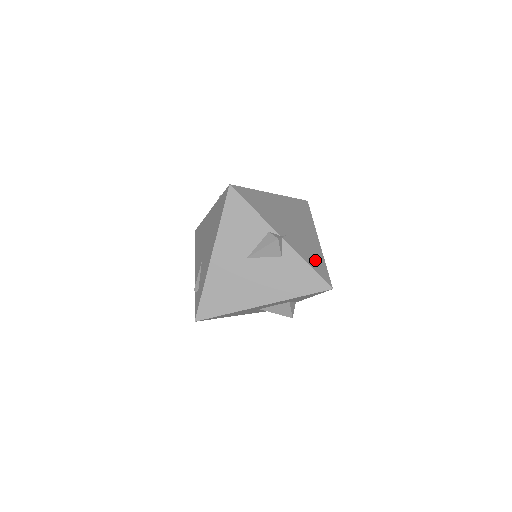
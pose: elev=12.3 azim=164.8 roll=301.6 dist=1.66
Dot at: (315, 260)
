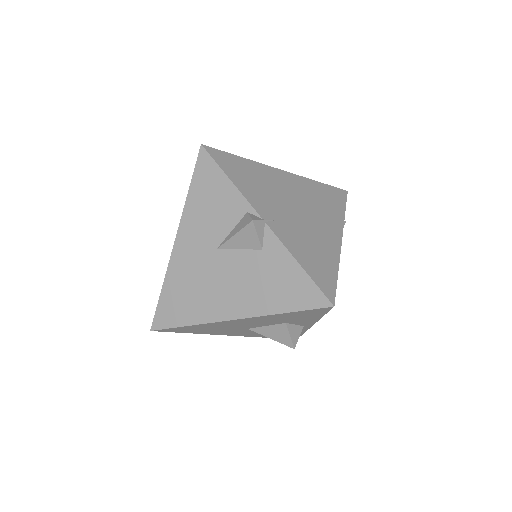
Dot at: (318, 262)
